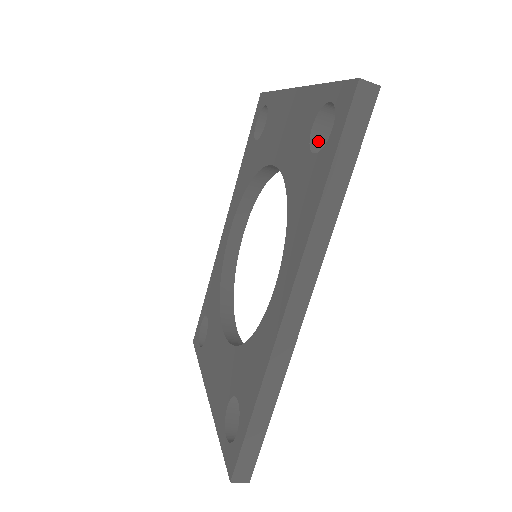
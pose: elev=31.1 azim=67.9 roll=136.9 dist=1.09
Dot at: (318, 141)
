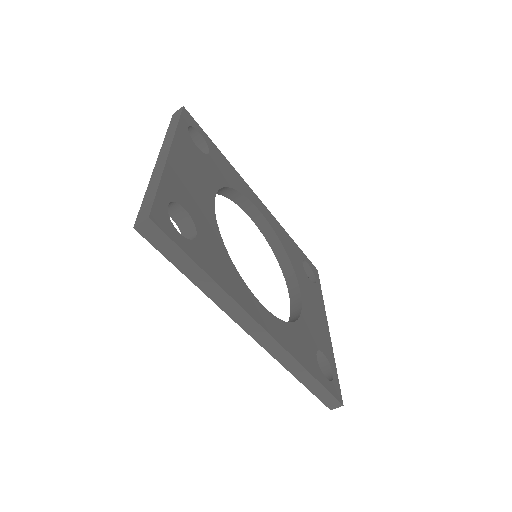
Dot at: (183, 222)
